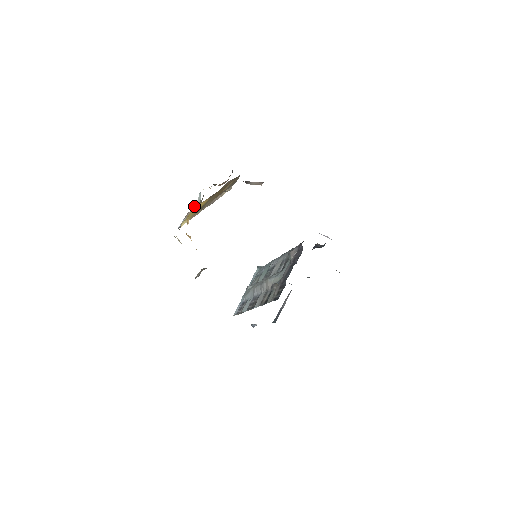
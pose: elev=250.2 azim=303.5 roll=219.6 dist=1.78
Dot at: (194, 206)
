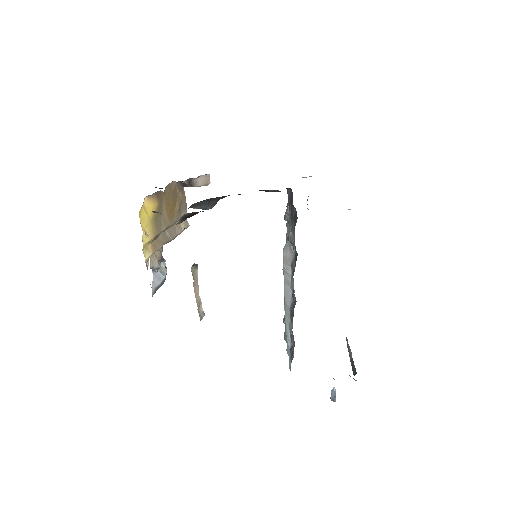
Dot at: (160, 266)
